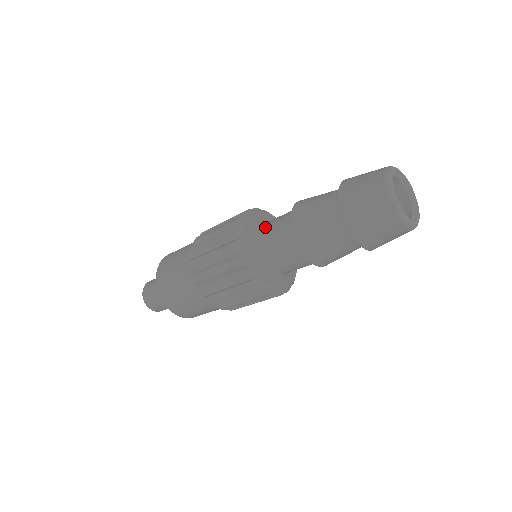
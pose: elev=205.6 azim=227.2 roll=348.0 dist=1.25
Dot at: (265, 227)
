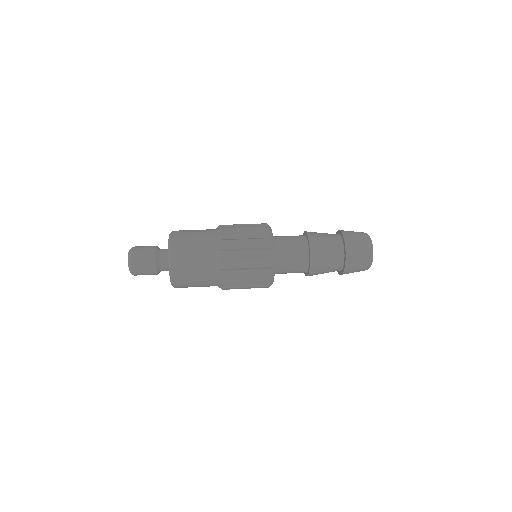
Dot at: (282, 272)
